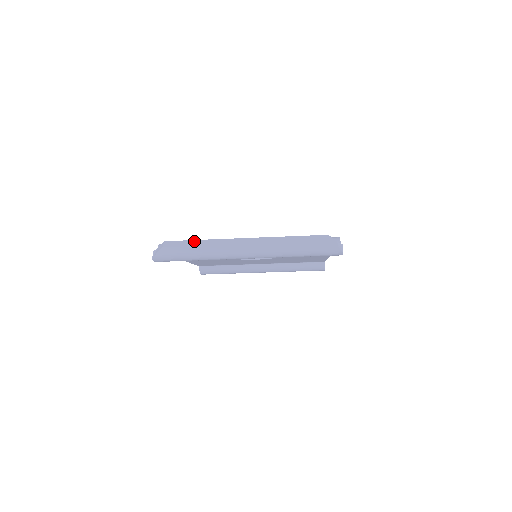
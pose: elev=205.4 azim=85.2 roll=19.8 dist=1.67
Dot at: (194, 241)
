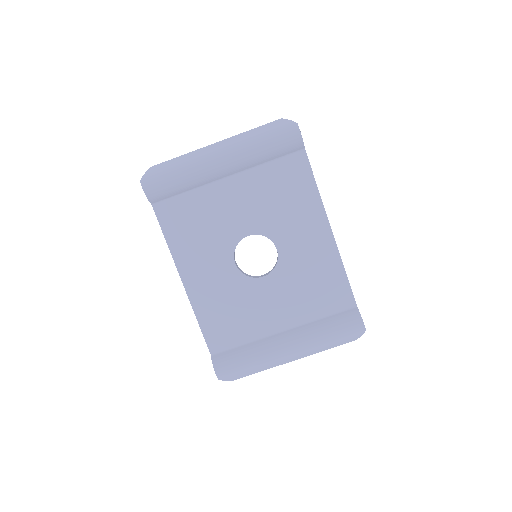
Dot at: occluded
